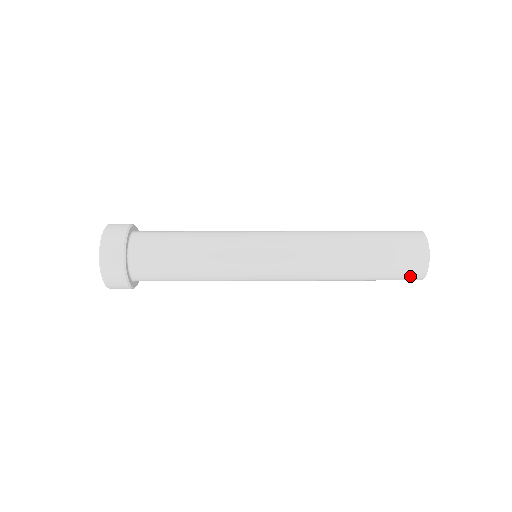
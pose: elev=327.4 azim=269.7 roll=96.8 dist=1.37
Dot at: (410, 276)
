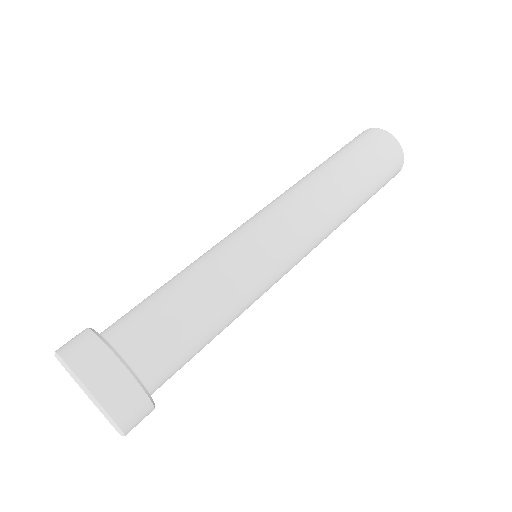
Dot at: (394, 171)
